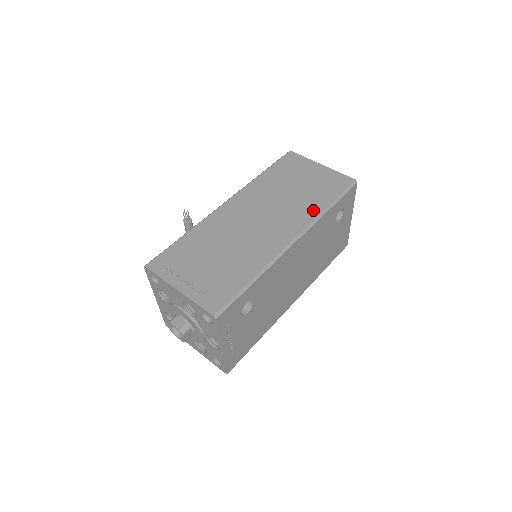
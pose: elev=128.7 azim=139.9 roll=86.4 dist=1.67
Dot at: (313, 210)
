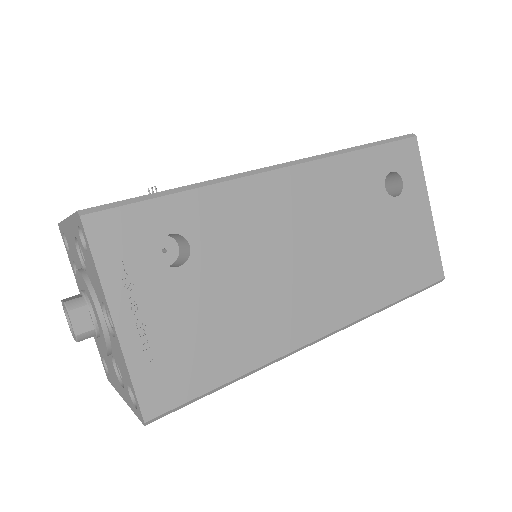
Dot at: occluded
